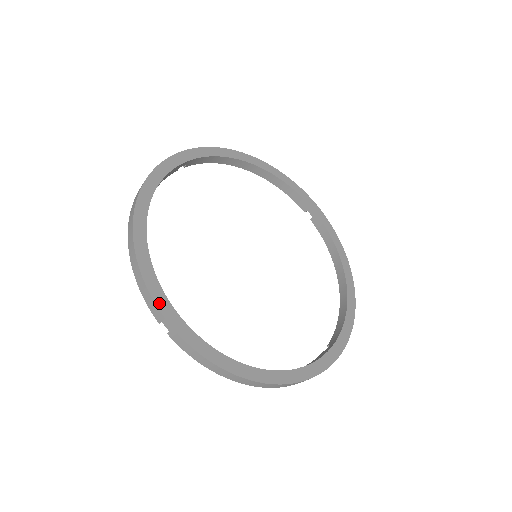
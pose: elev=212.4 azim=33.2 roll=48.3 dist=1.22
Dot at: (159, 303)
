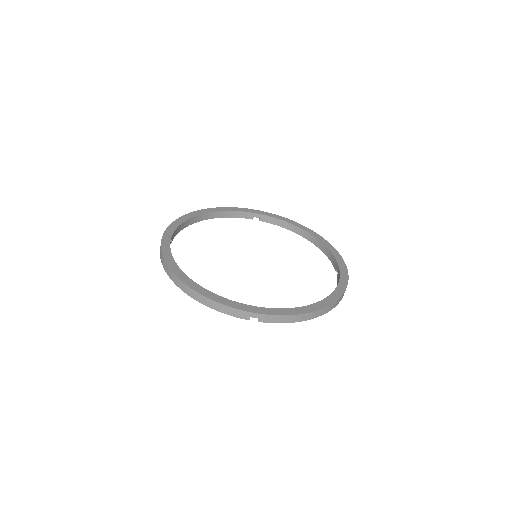
Dot at: (240, 308)
